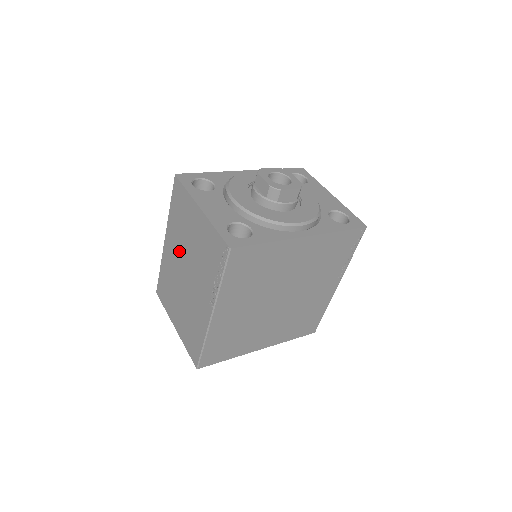
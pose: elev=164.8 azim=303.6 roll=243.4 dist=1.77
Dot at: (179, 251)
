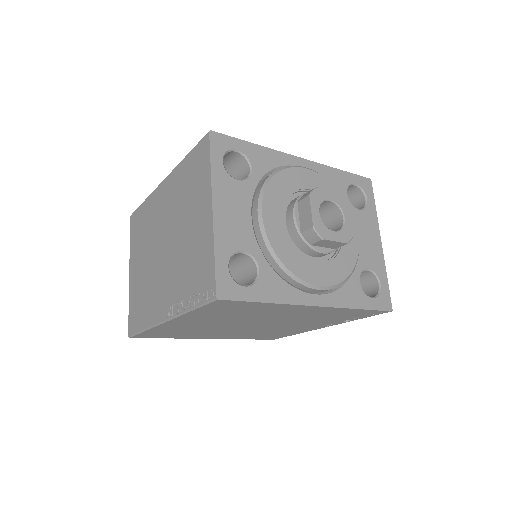
Dot at: (169, 215)
